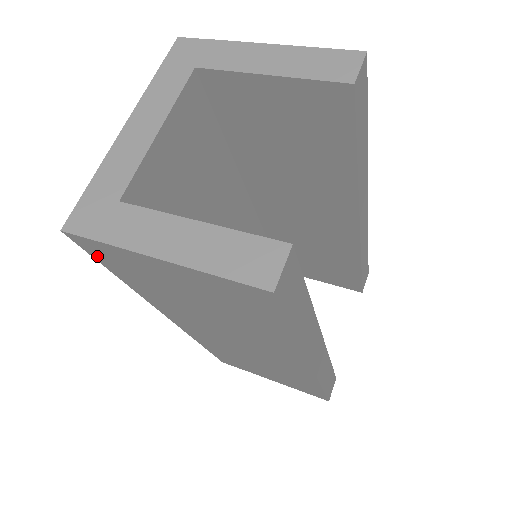
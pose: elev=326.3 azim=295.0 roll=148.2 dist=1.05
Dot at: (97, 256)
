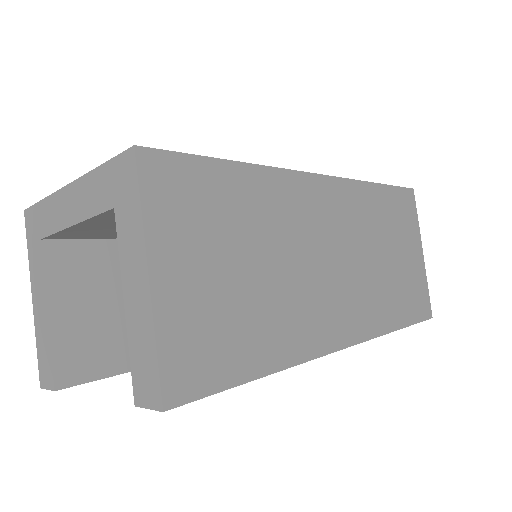
Dot at: occluded
